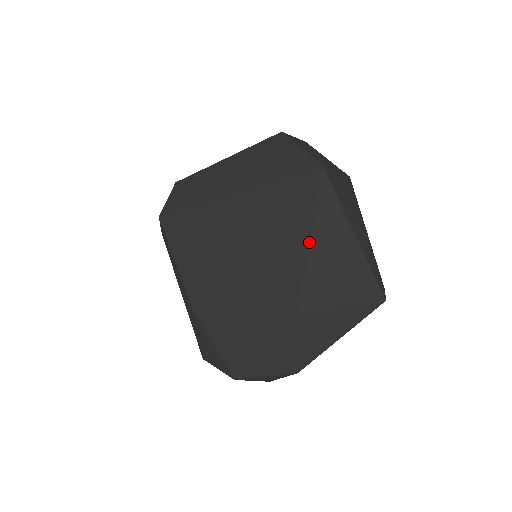
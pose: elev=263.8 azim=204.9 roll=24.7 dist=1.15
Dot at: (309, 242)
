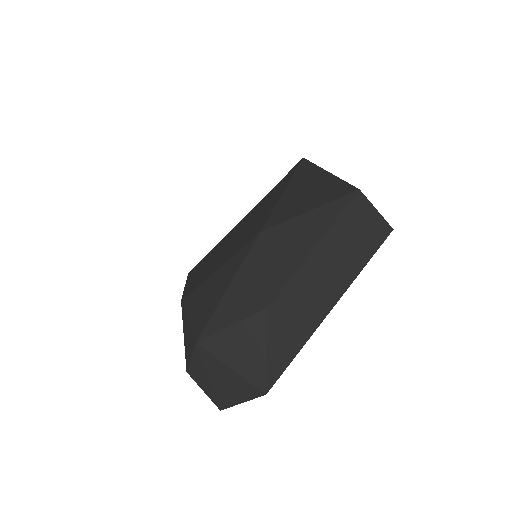
Dot at: (283, 192)
